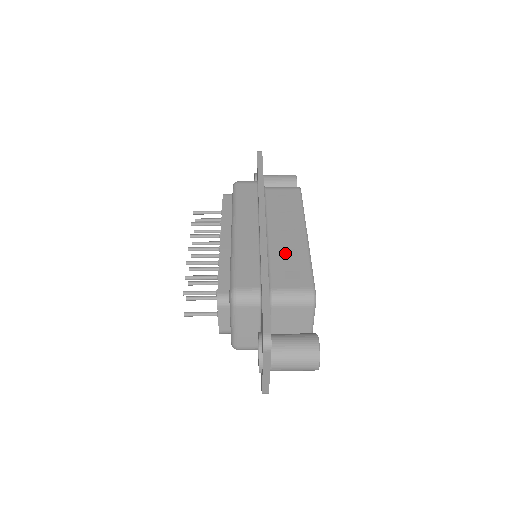
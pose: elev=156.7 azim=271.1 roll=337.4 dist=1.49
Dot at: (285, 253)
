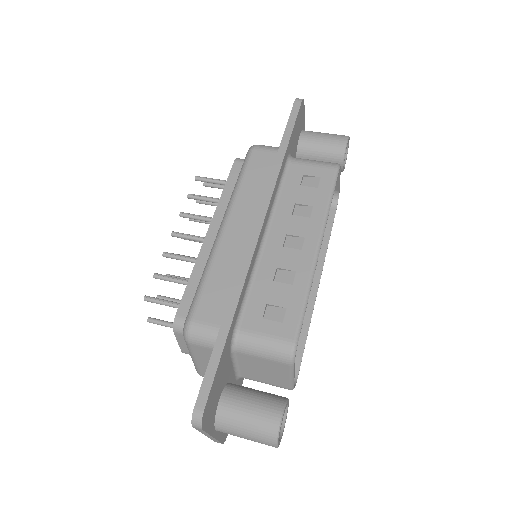
Dot at: (279, 274)
